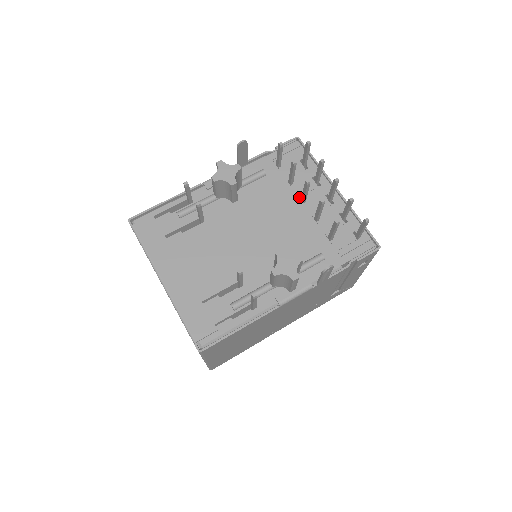
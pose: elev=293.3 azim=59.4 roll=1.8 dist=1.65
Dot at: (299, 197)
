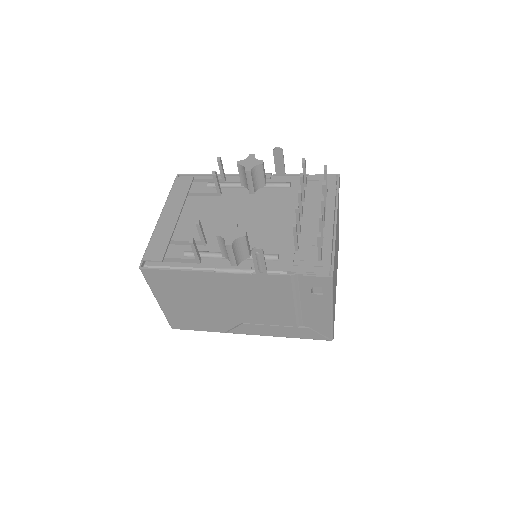
Dot at: occluded
